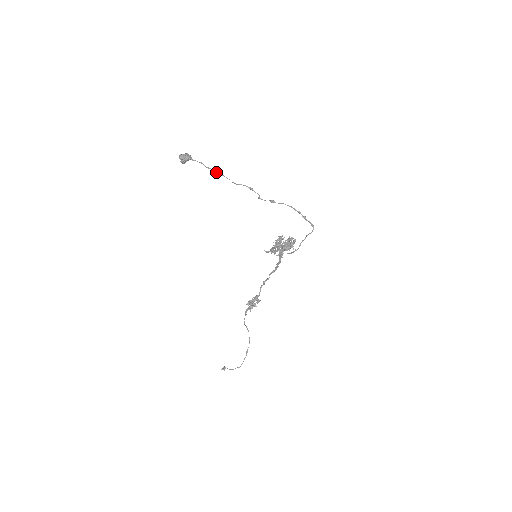
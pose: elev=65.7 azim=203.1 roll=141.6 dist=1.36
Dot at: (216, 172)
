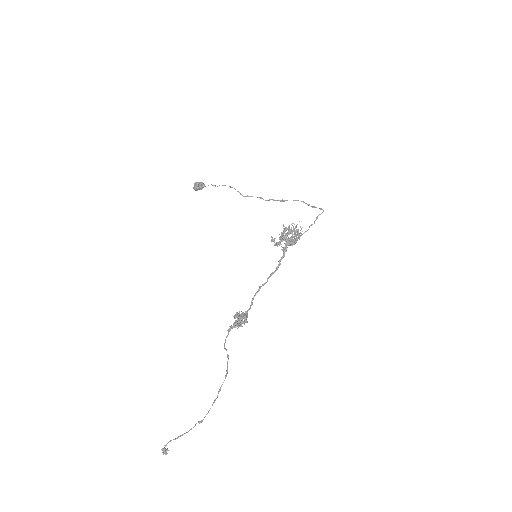
Dot at: (230, 187)
